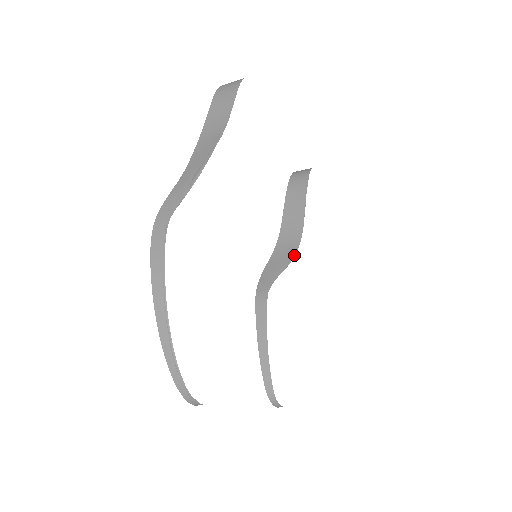
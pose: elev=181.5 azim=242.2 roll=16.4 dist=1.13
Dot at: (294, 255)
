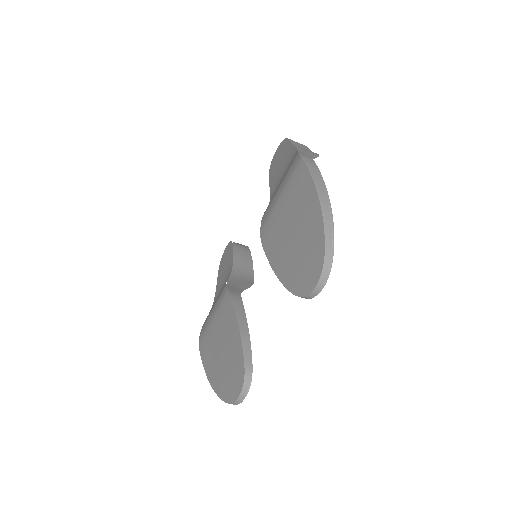
Dot at: (252, 283)
